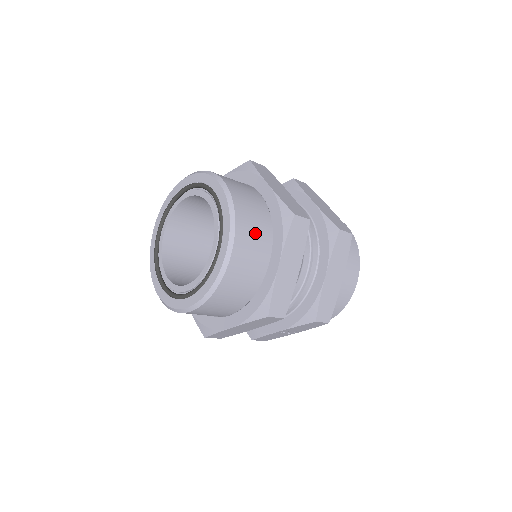
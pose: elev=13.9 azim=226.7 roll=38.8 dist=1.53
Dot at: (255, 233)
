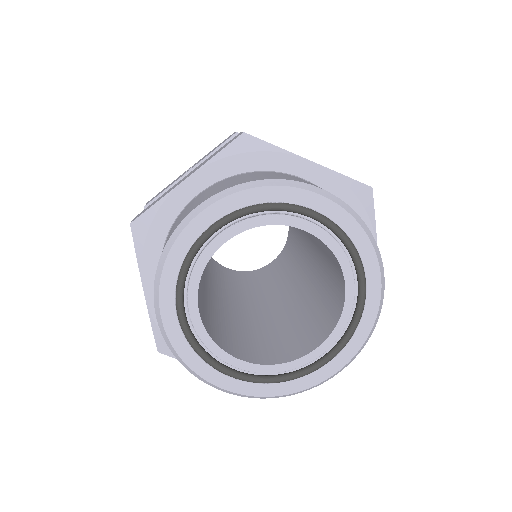
Dot at: occluded
